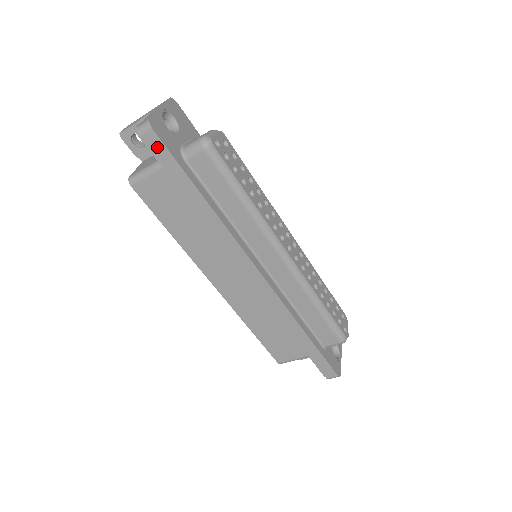
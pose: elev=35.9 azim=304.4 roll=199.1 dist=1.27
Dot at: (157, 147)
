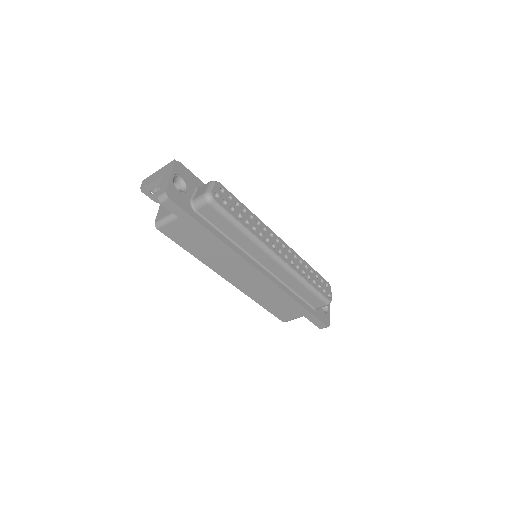
Dot at: (175, 209)
